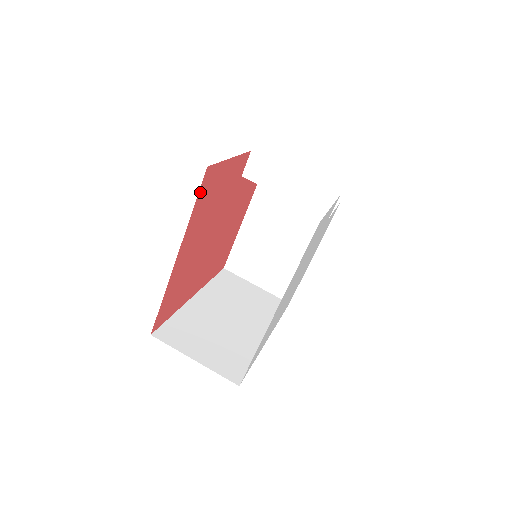
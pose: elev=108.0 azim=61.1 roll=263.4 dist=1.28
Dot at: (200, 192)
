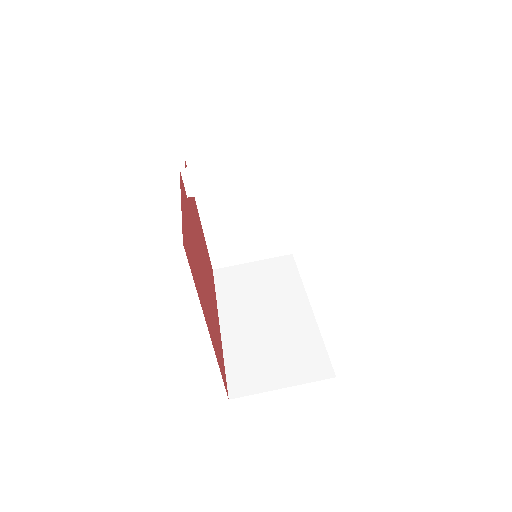
Dot at: (190, 268)
